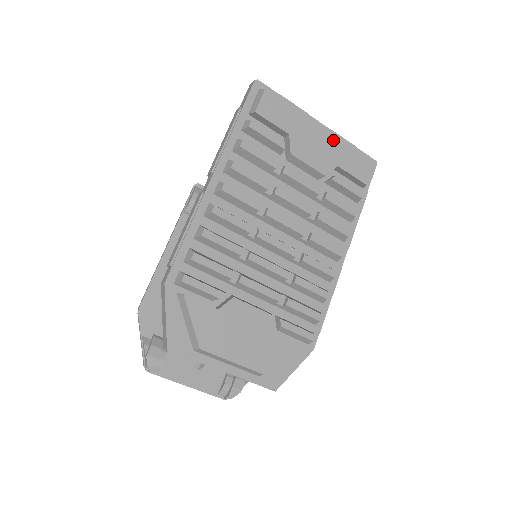
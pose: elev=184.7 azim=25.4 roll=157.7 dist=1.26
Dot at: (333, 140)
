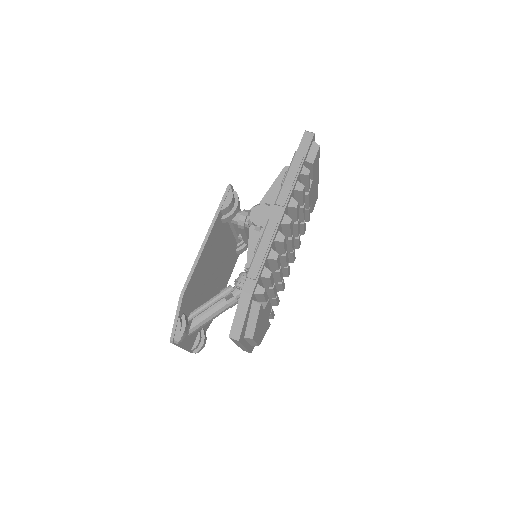
Dot at: (317, 183)
